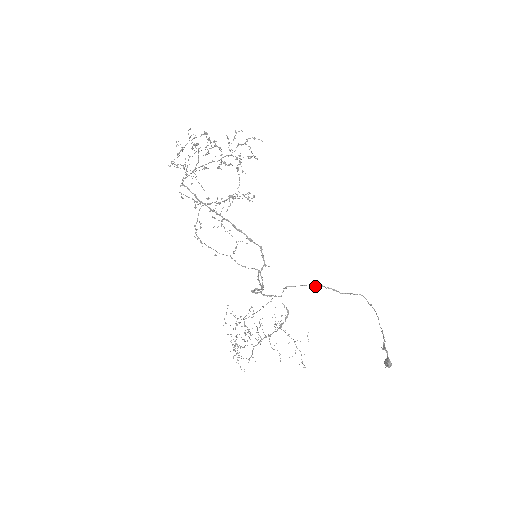
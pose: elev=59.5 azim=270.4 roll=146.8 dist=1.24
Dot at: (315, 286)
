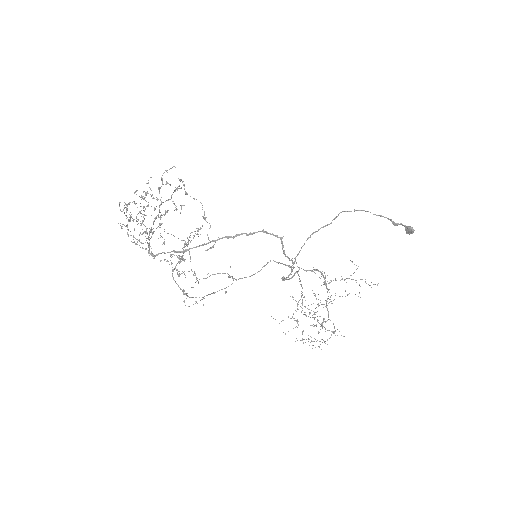
Dot at: occluded
